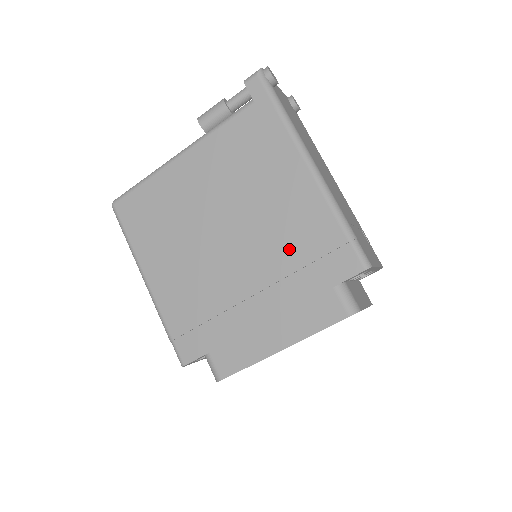
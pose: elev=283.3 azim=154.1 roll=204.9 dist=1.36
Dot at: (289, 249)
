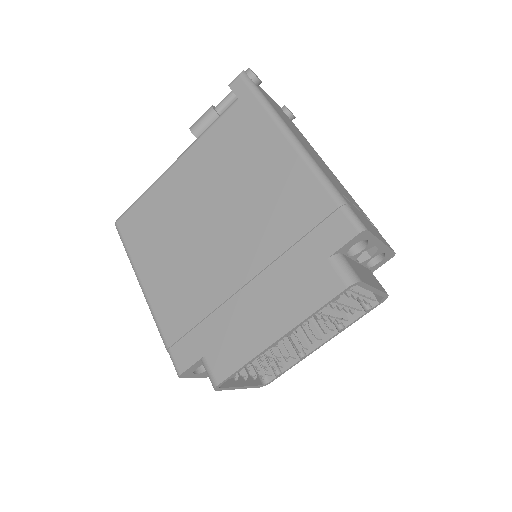
Dot at: (279, 228)
